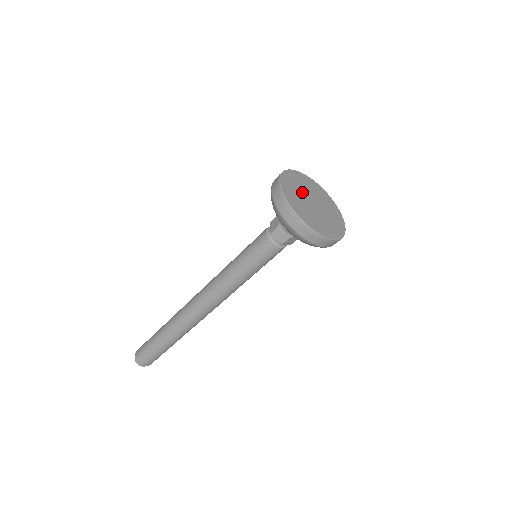
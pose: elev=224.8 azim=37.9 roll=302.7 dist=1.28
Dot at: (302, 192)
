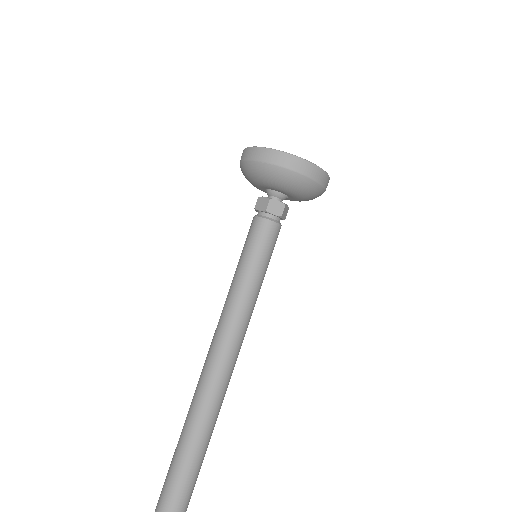
Dot at: occluded
